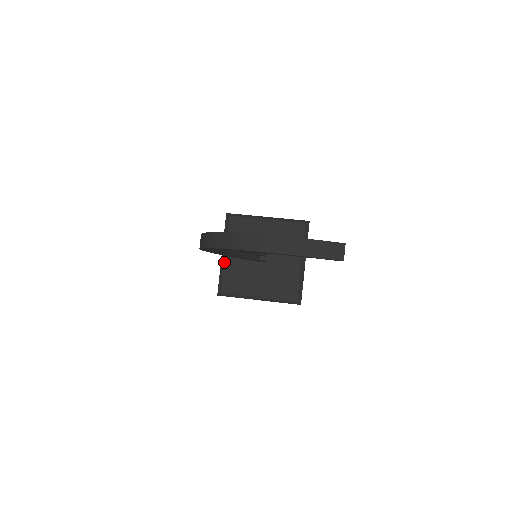
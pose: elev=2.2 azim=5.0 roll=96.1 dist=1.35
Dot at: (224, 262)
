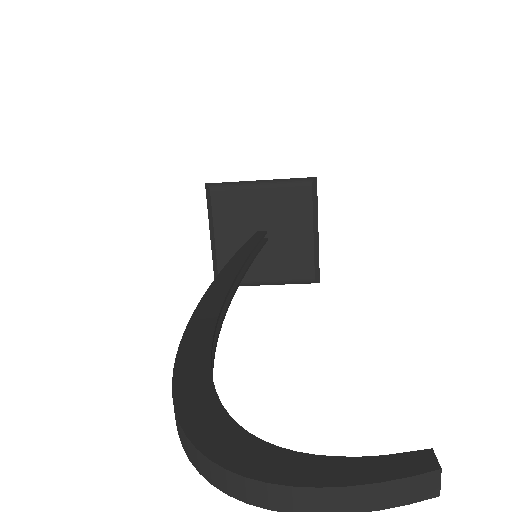
Dot at: (215, 248)
